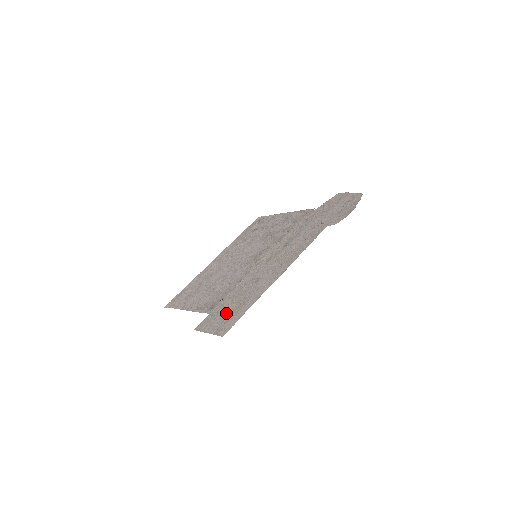
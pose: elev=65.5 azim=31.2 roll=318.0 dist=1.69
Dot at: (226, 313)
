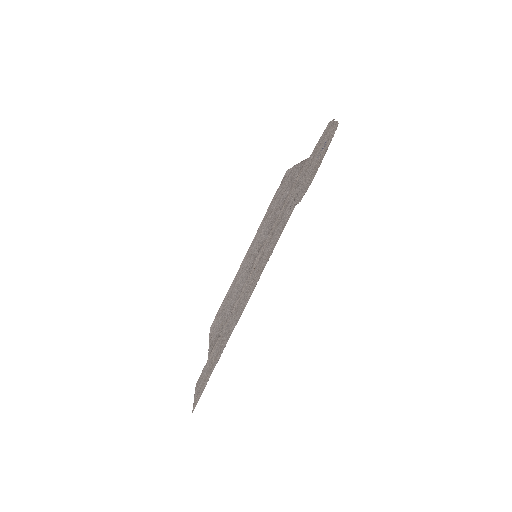
Dot at: (209, 367)
